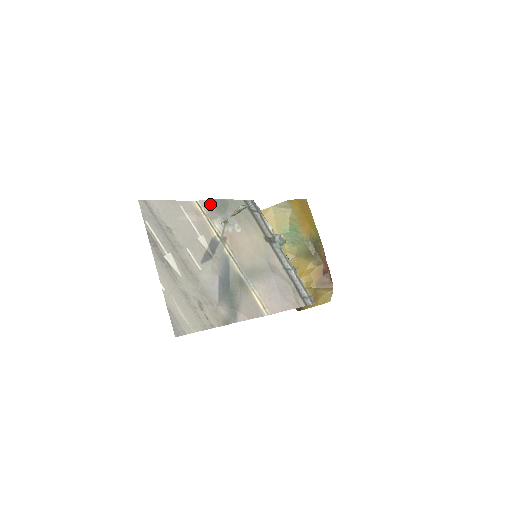
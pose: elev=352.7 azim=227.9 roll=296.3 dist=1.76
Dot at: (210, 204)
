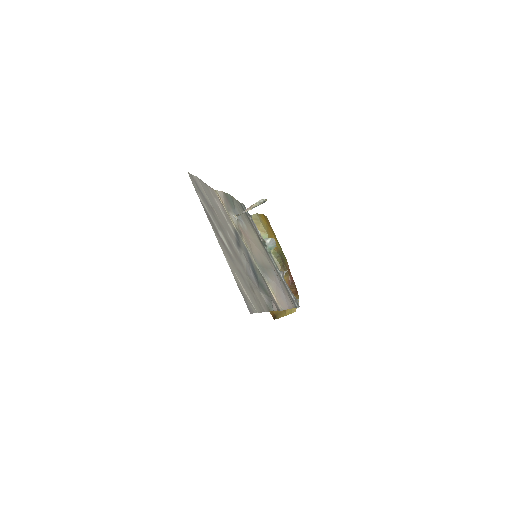
Dot at: (225, 196)
